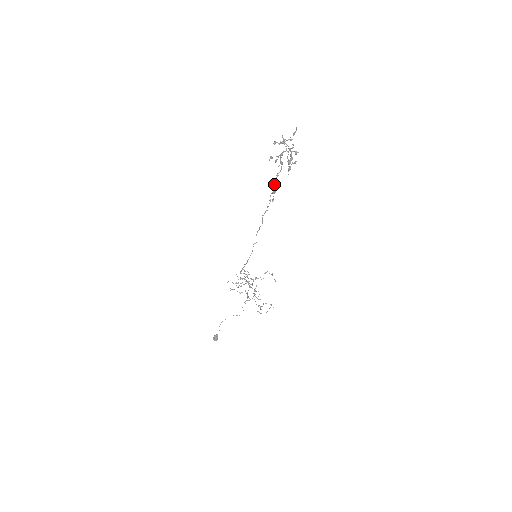
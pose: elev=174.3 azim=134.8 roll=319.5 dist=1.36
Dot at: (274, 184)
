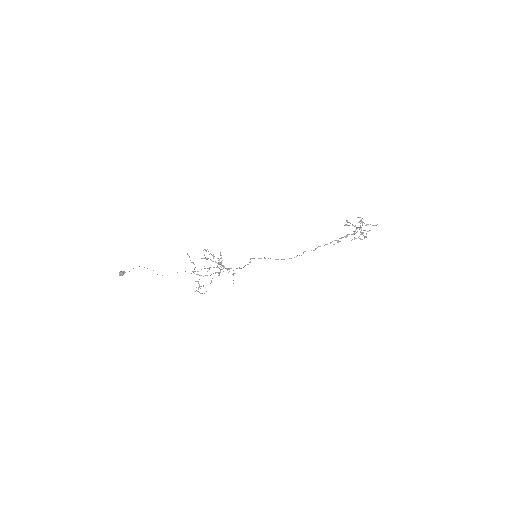
Dot at: (343, 237)
